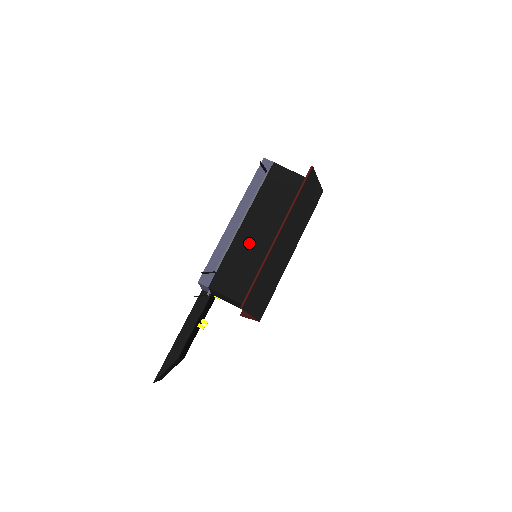
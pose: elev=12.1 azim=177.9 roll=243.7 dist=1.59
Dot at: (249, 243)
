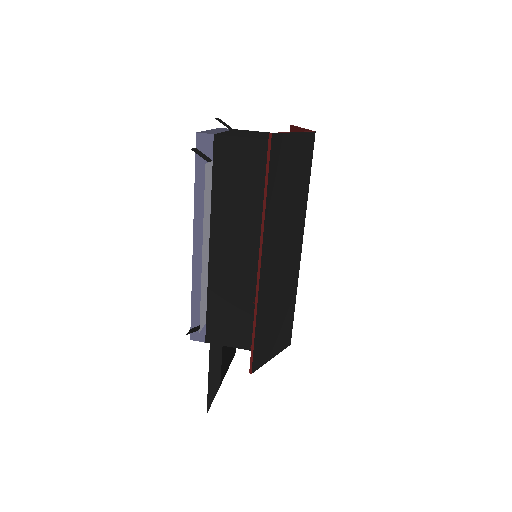
Dot at: (230, 272)
